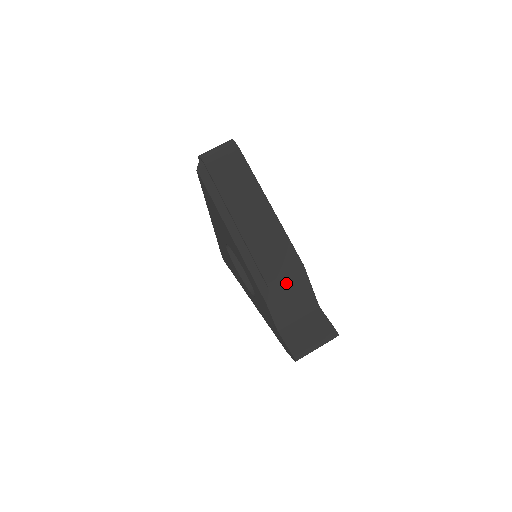
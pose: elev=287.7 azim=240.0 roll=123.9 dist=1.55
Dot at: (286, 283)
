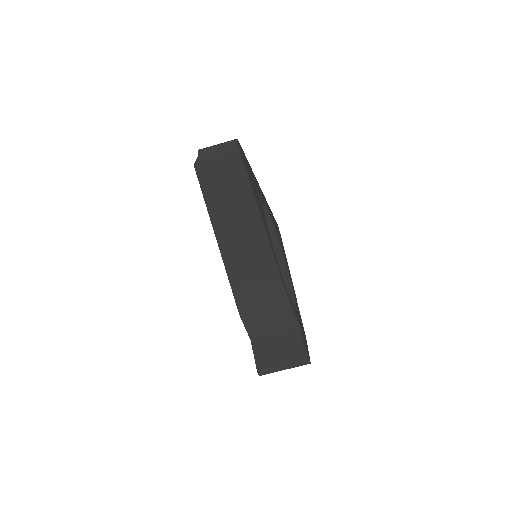
Dot at: (263, 300)
